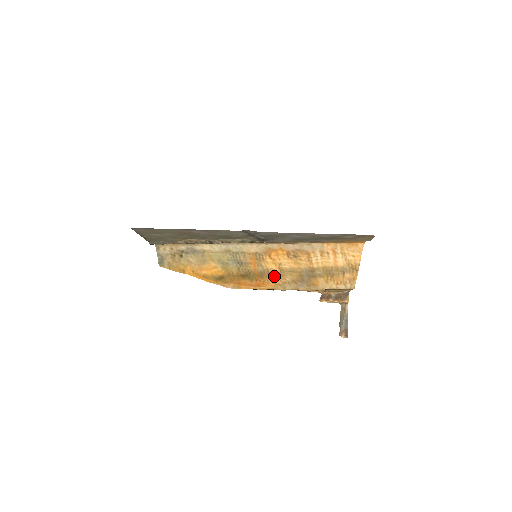
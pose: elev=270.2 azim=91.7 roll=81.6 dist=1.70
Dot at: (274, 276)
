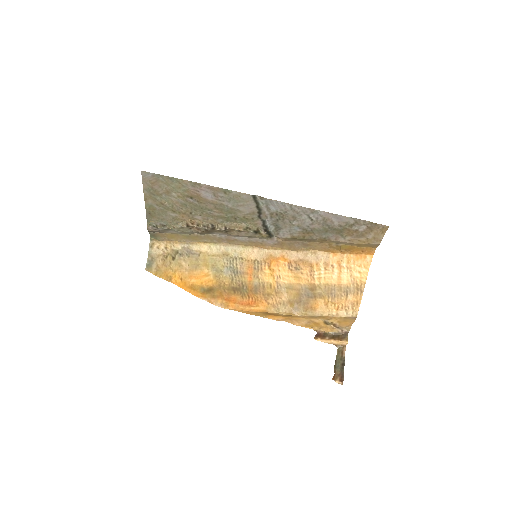
Dot at: (269, 293)
